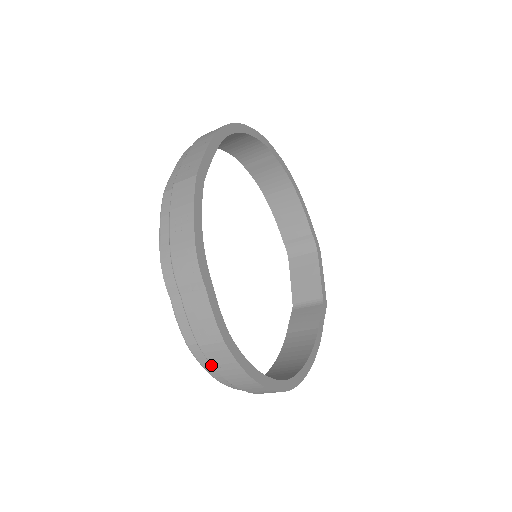
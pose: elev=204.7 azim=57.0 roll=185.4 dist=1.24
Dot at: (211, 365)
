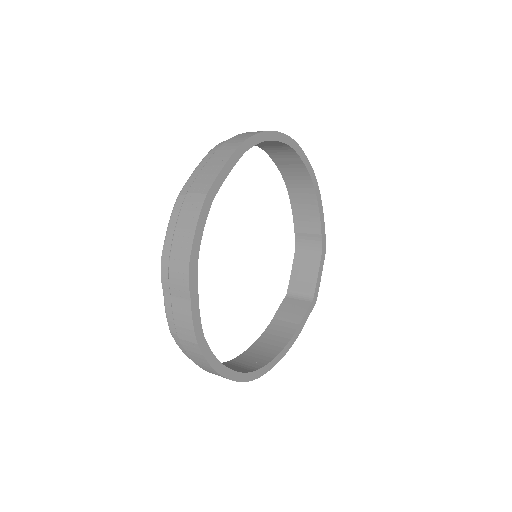
Dot at: occluded
